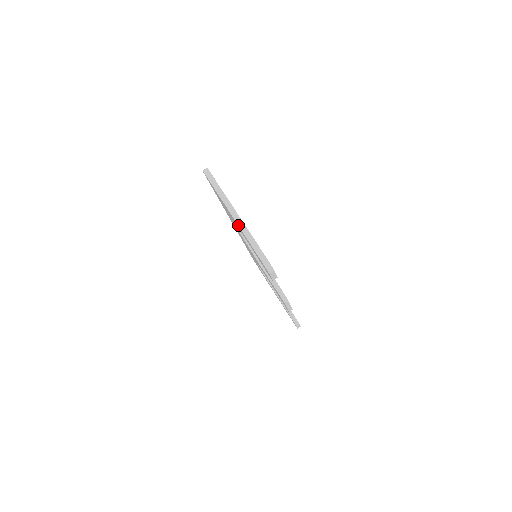
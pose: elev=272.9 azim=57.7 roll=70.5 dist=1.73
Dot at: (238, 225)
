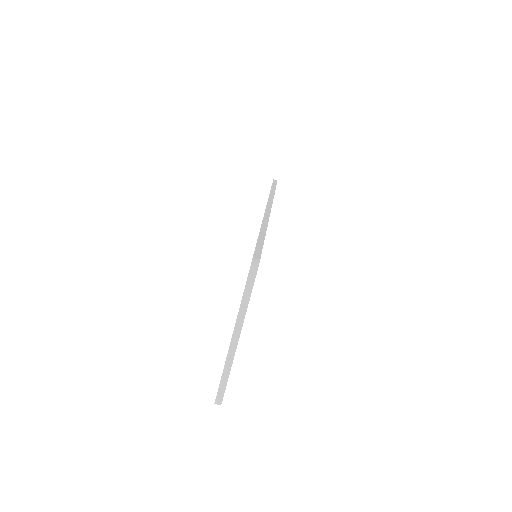
Dot at: (227, 354)
